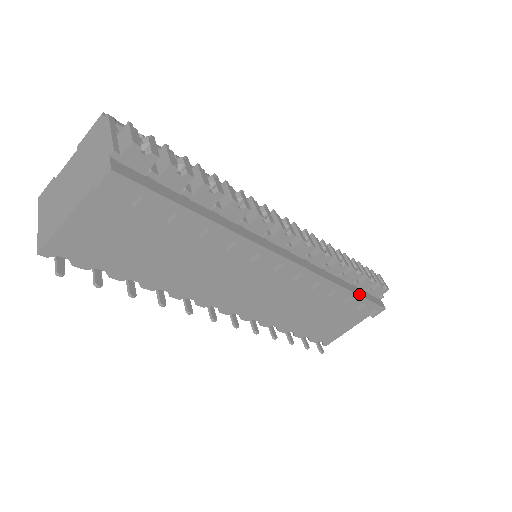
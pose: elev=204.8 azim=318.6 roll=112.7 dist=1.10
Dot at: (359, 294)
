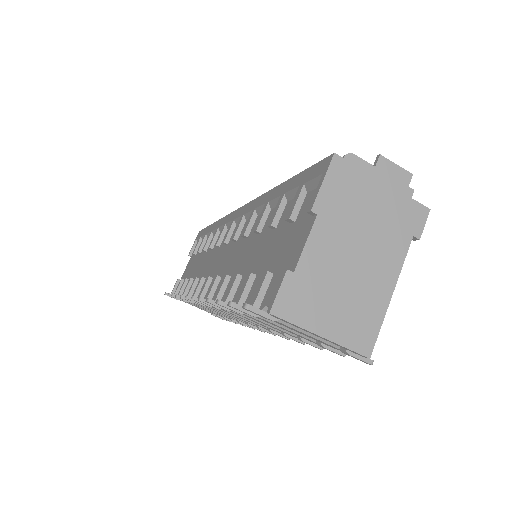
Dot at: occluded
